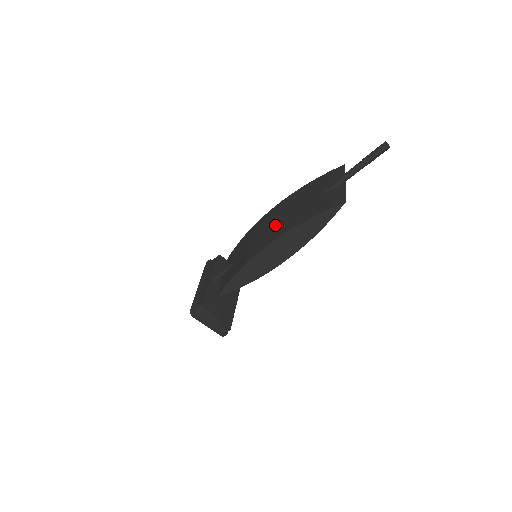
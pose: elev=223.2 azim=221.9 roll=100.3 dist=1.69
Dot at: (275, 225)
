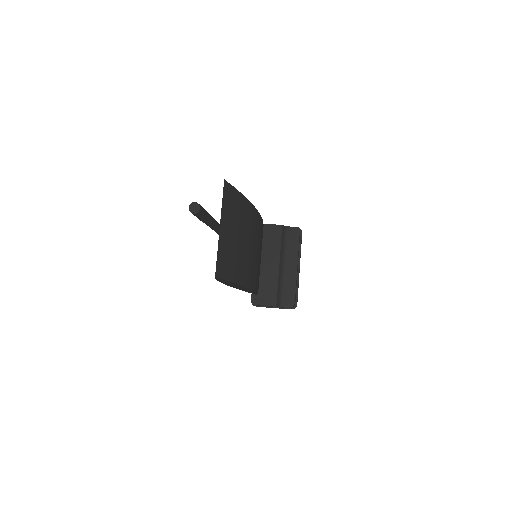
Dot at: occluded
